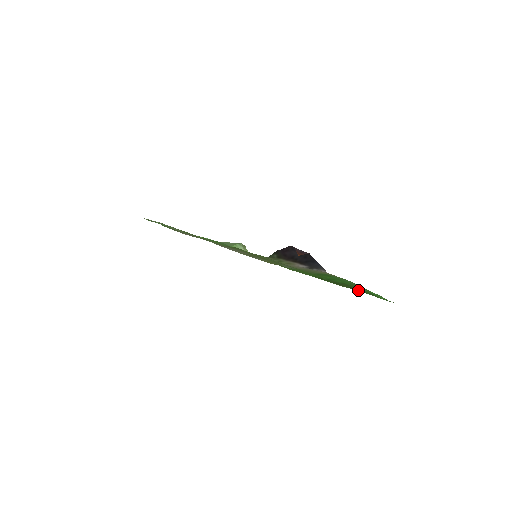
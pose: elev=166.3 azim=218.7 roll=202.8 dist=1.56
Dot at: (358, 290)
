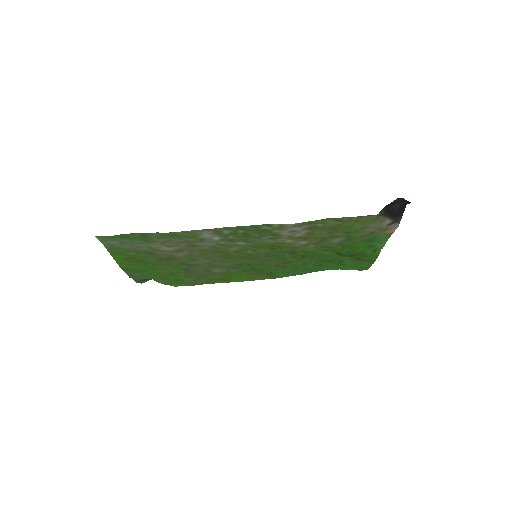
Dot at: (359, 260)
